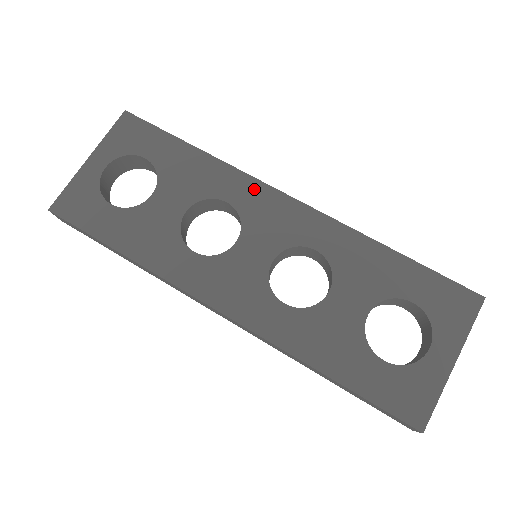
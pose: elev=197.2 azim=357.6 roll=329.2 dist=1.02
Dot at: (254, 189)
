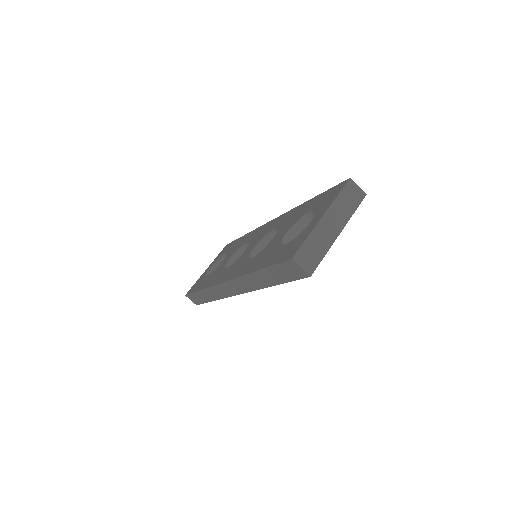
Dot at: (259, 230)
